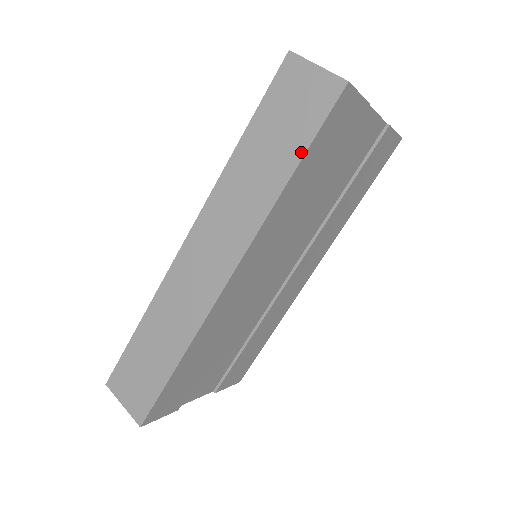
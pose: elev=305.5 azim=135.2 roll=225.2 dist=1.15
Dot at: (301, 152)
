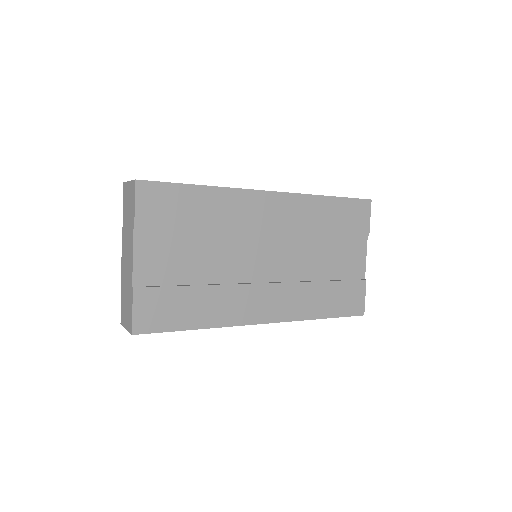
Dot at: (339, 197)
